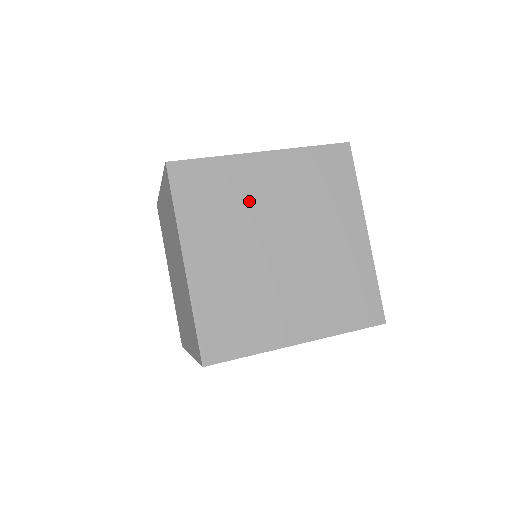
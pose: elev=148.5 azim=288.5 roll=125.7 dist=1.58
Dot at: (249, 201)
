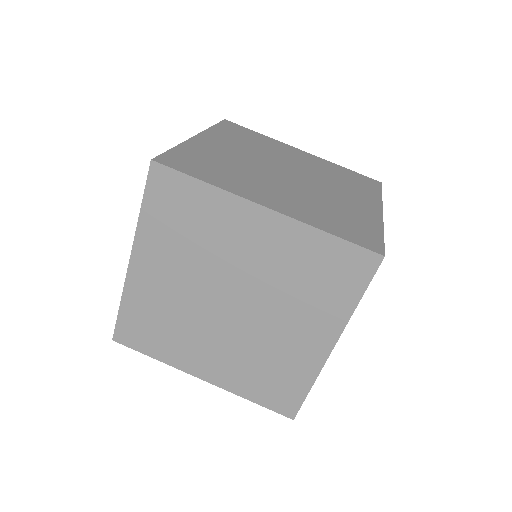
Dot at: occluded
